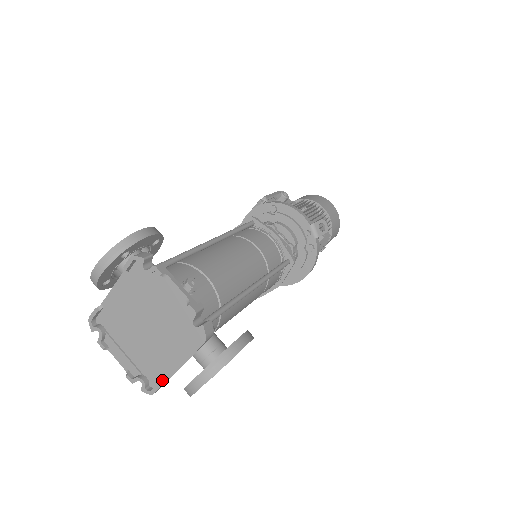
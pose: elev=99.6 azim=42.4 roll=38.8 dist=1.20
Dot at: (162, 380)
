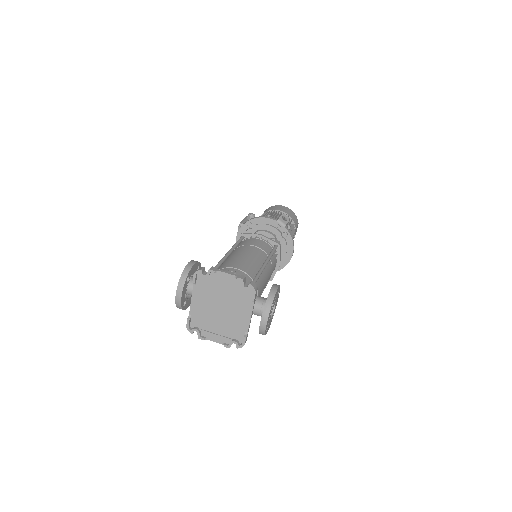
Dot at: (245, 334)
